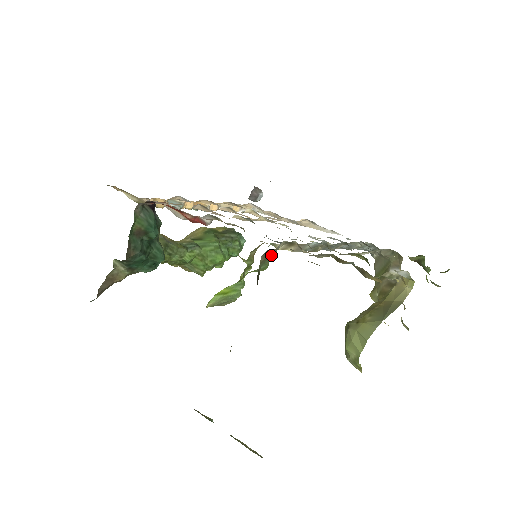
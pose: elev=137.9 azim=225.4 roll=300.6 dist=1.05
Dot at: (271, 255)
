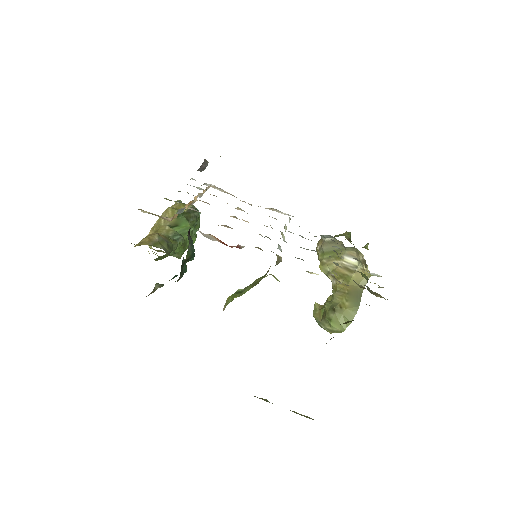
Dot at: occluded
